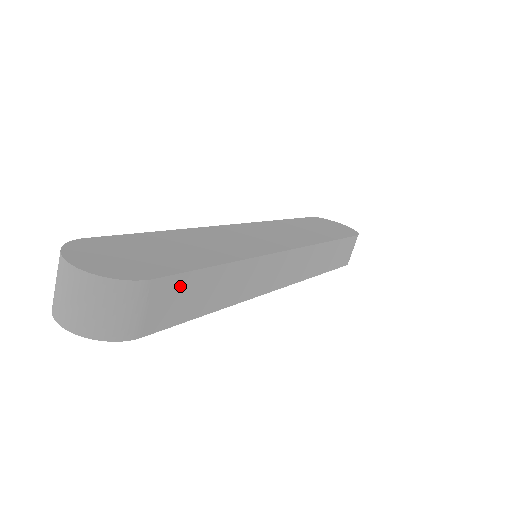
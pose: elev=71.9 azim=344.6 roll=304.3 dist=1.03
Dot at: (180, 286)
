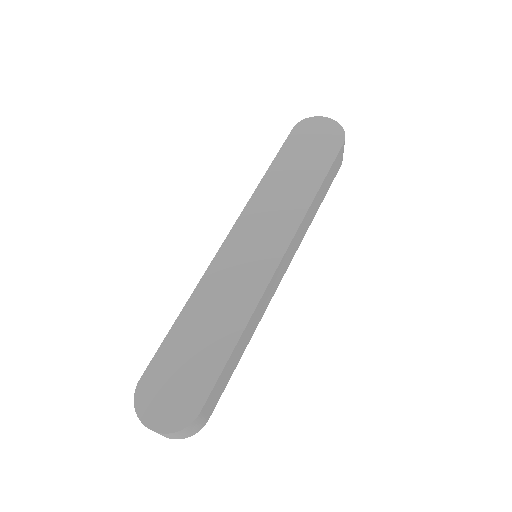
Dot at: (217, 387)
